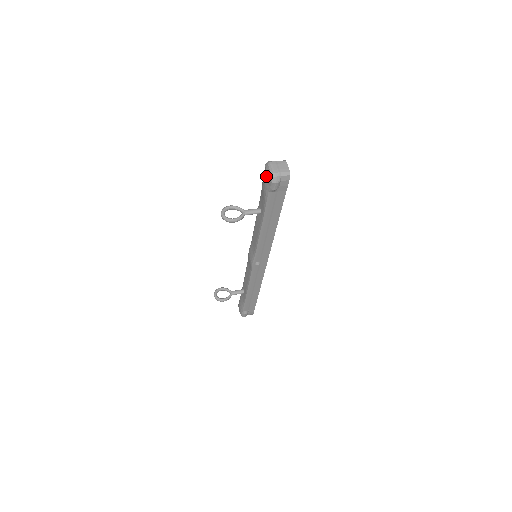
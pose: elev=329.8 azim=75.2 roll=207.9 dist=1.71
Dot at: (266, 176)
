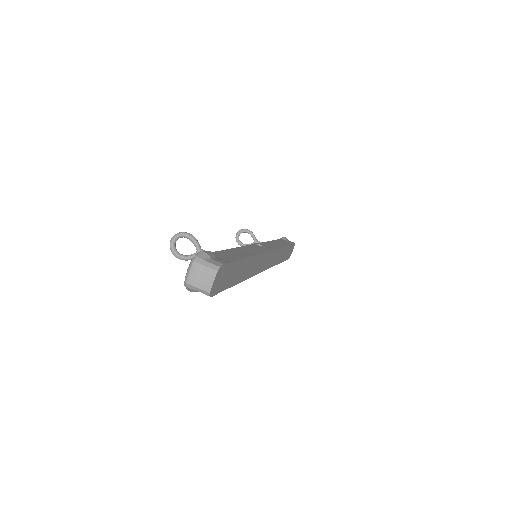
Dot at: occluded
